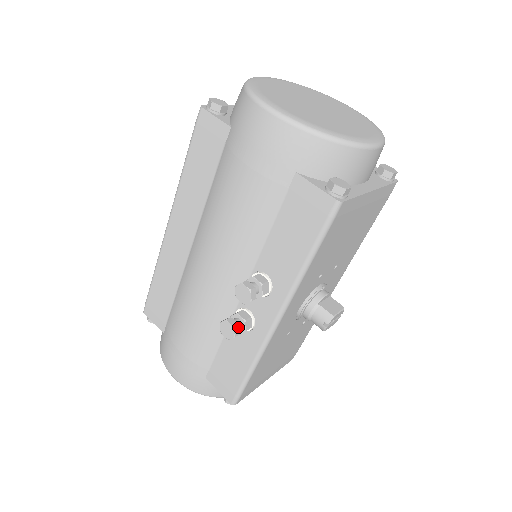
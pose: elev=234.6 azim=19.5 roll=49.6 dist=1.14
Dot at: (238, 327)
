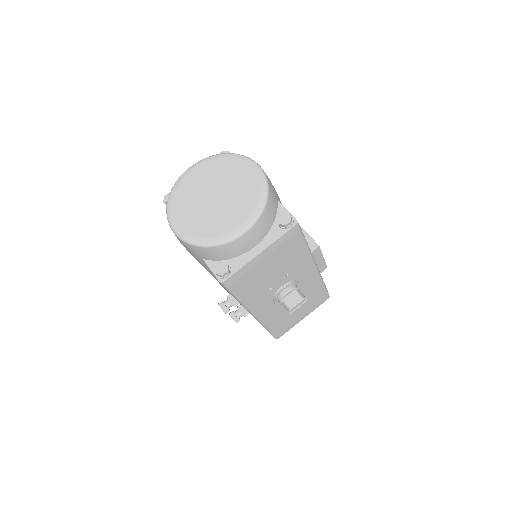
Dot at: (237, 318)
